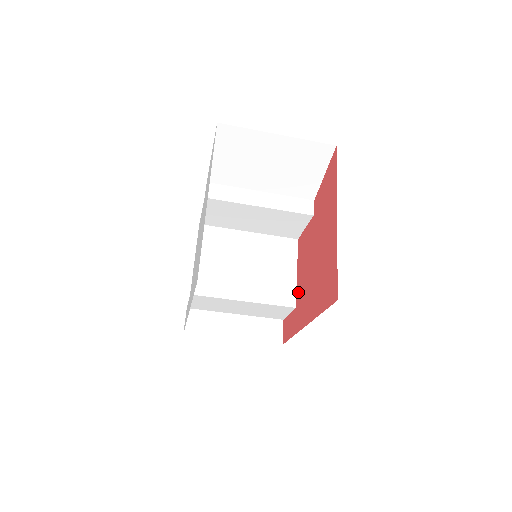
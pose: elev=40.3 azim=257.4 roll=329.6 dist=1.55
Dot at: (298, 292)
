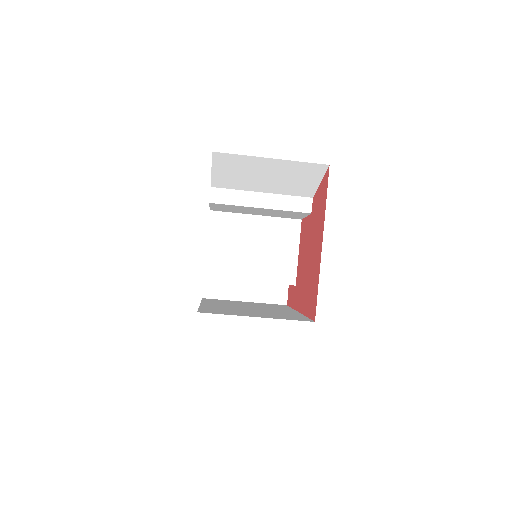
Dot at: (297, 273)
